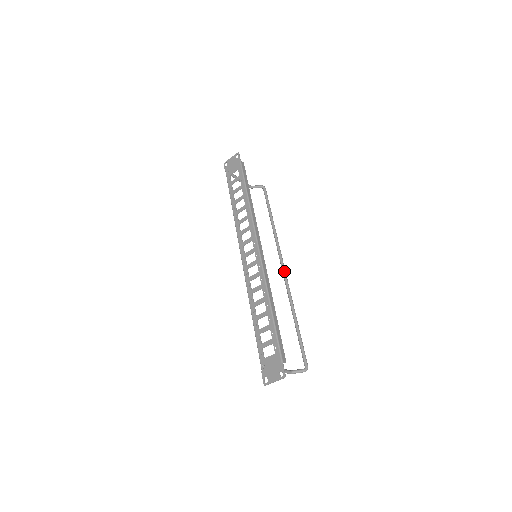
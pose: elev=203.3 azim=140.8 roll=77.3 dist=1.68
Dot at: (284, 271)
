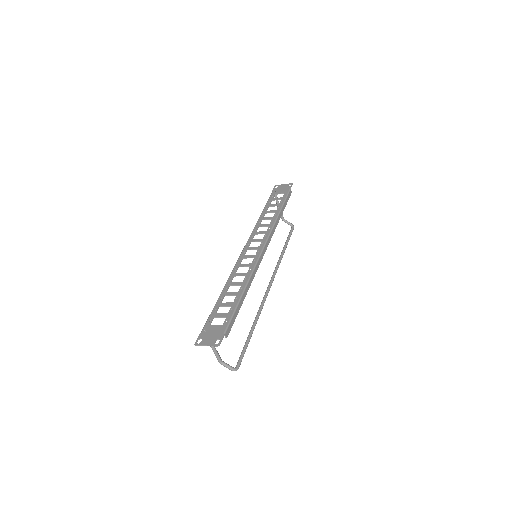
Dot at: (269, 289)
